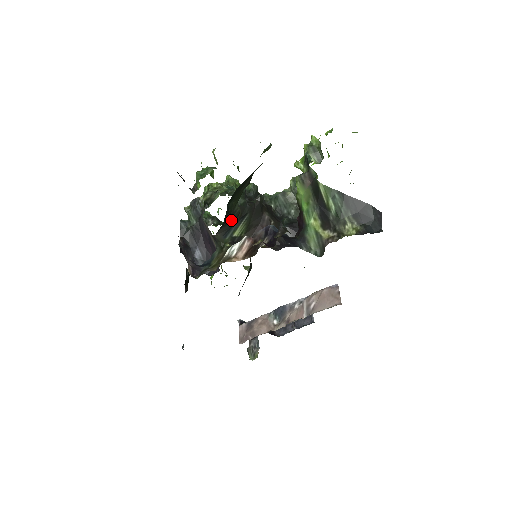
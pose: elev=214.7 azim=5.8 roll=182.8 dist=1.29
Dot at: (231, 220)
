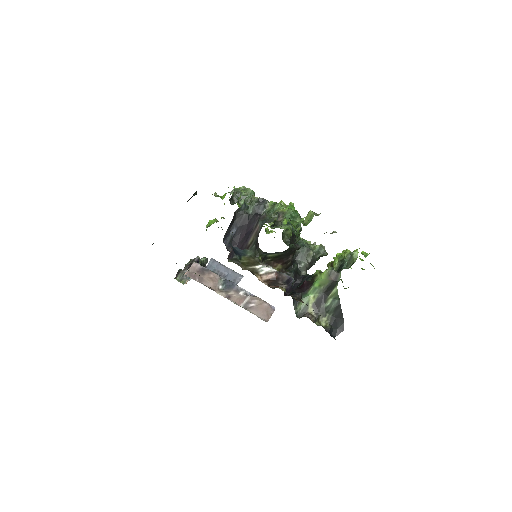
Dot at: occluded
